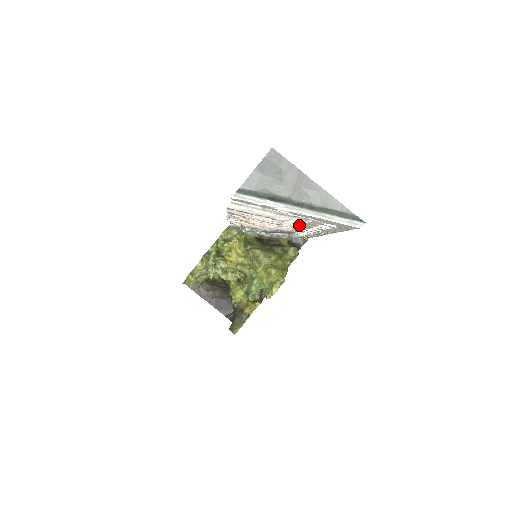
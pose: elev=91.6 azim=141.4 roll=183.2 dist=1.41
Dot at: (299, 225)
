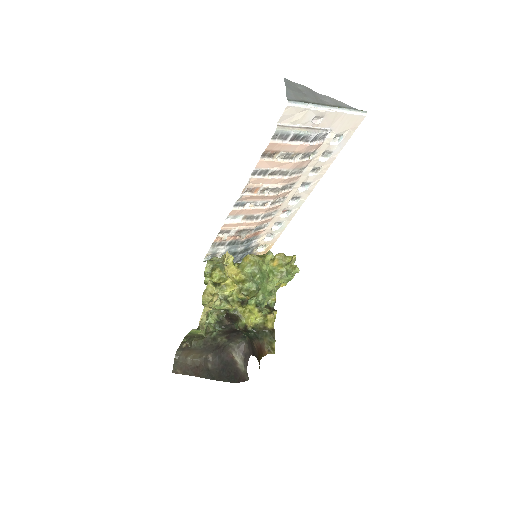
Dot at: (299, 175)
